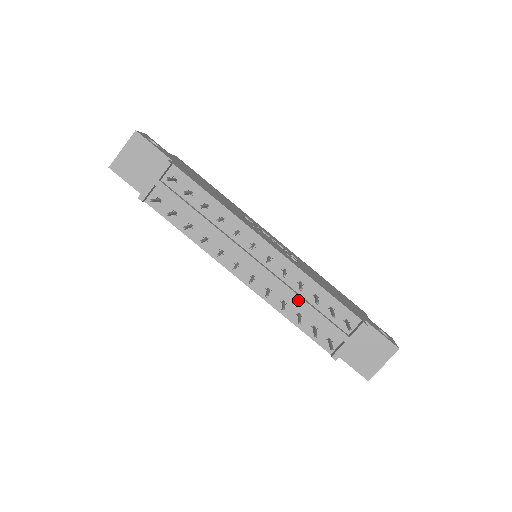
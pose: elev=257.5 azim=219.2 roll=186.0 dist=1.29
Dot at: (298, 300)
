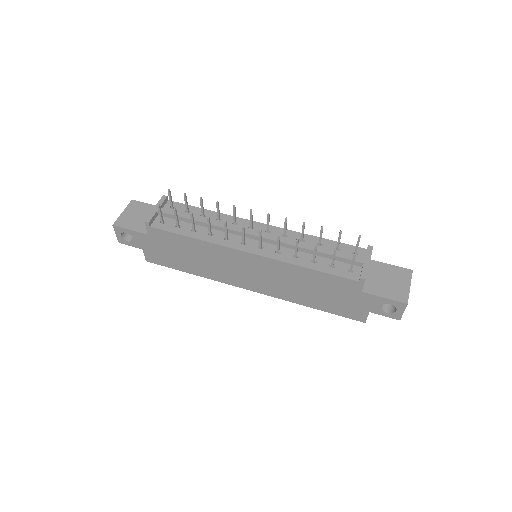
Dot at: (306, 247)
